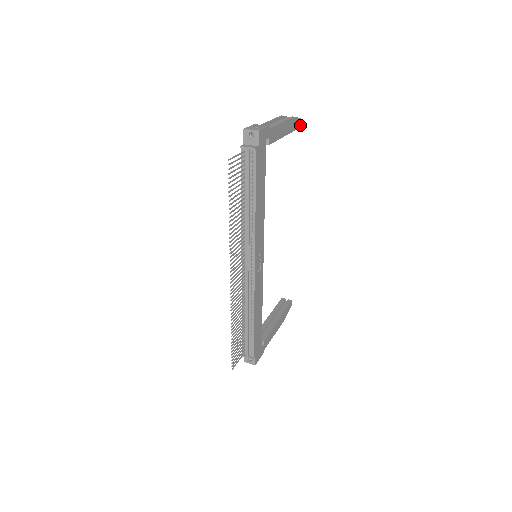
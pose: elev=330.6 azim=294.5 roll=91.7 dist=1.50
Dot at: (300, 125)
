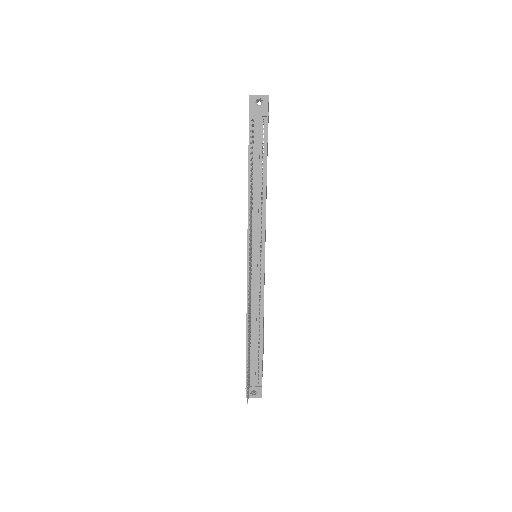
Dot at: occluded
